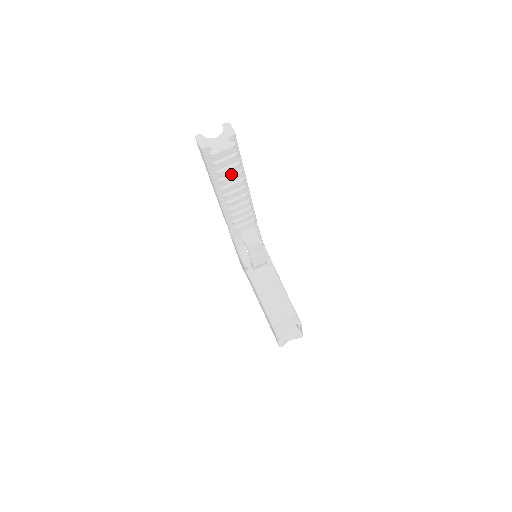
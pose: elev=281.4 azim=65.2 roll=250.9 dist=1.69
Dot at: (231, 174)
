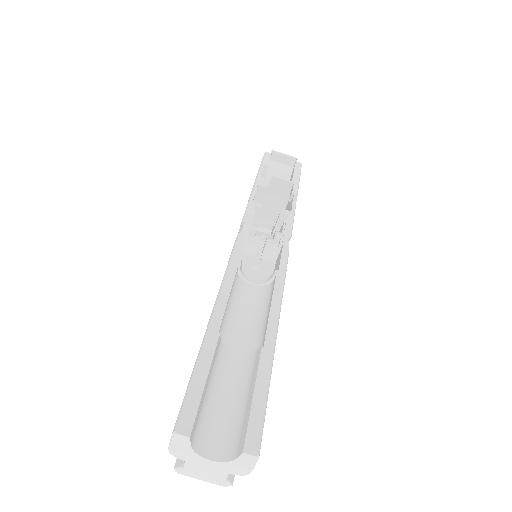
Dot at: occluded
